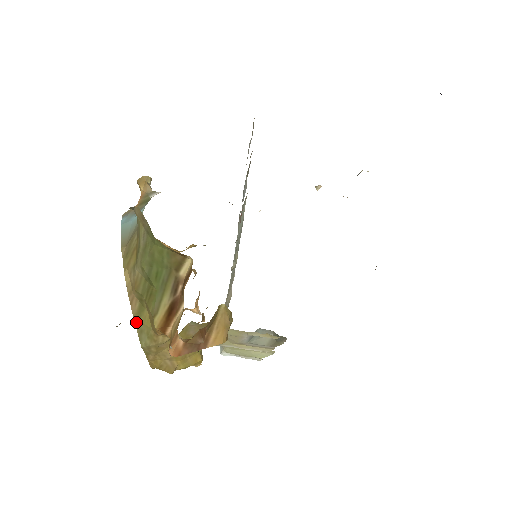
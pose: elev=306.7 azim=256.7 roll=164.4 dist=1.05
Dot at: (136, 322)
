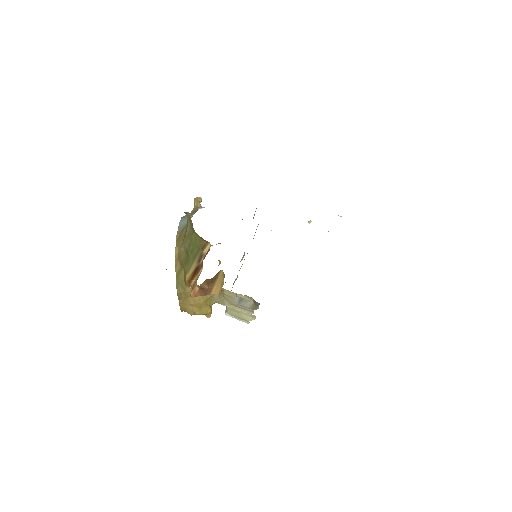
Dot at: (177, 277)
